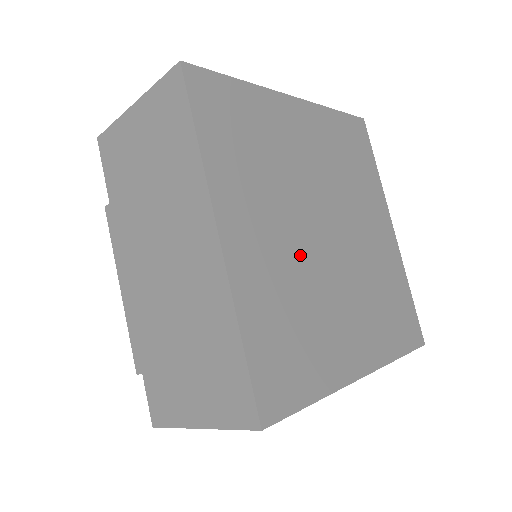
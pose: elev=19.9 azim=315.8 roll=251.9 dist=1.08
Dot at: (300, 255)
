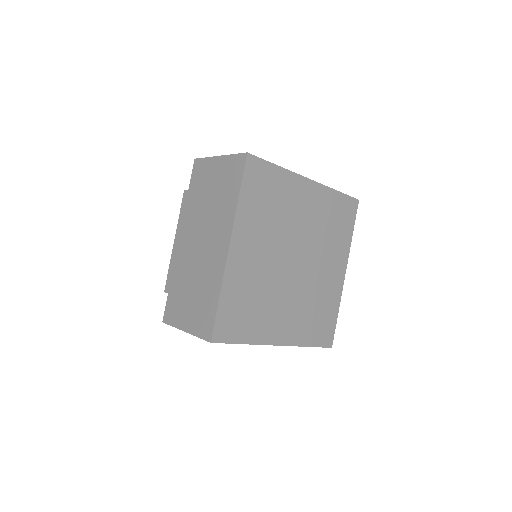
Dot at: (271, 270)
